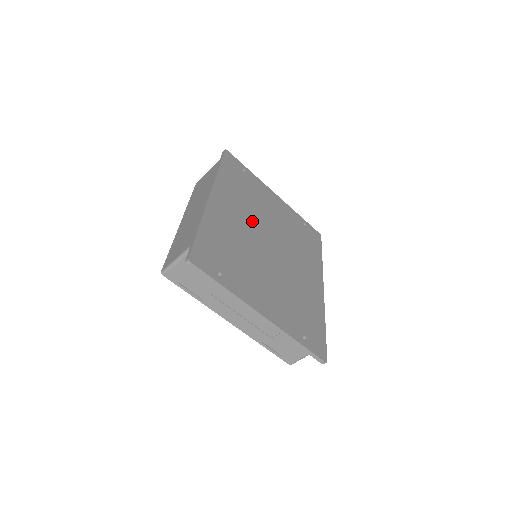
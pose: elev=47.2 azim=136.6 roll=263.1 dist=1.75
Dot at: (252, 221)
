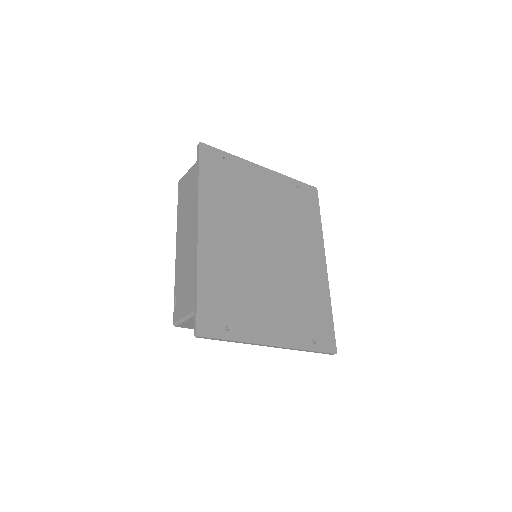
Dot at: (245, 231)
